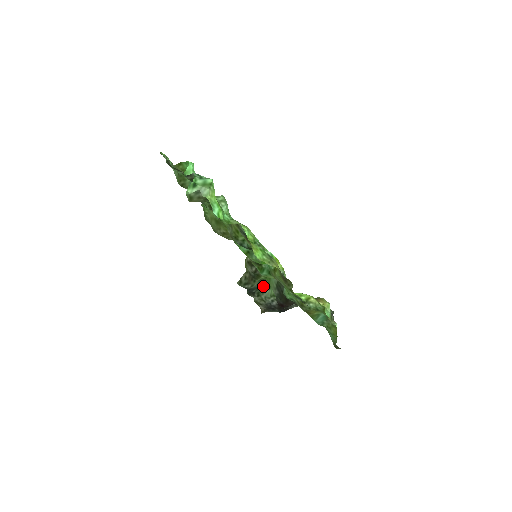
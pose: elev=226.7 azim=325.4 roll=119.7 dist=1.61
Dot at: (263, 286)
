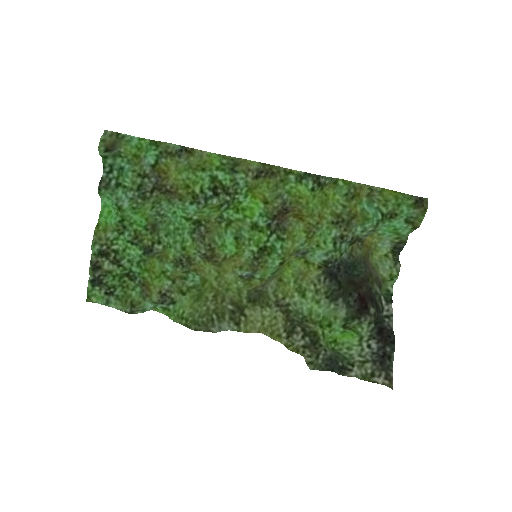
Dot at: (343, 356)
